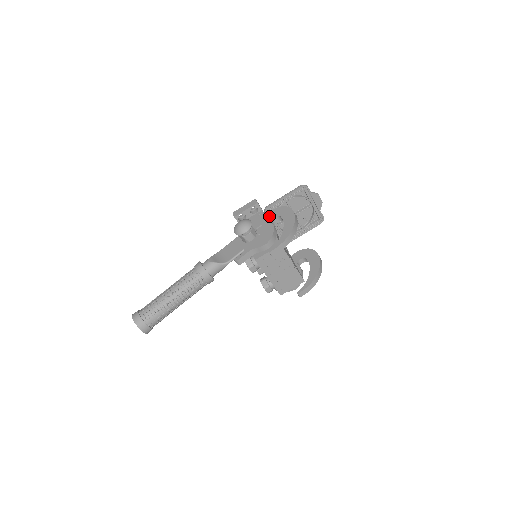
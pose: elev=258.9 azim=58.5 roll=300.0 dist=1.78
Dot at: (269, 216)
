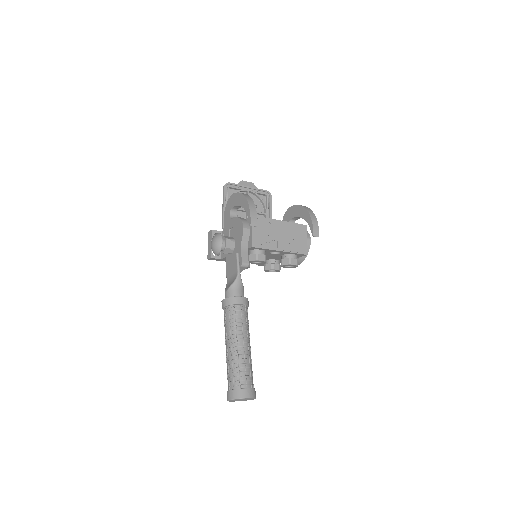
Dot at: (226, 221)
